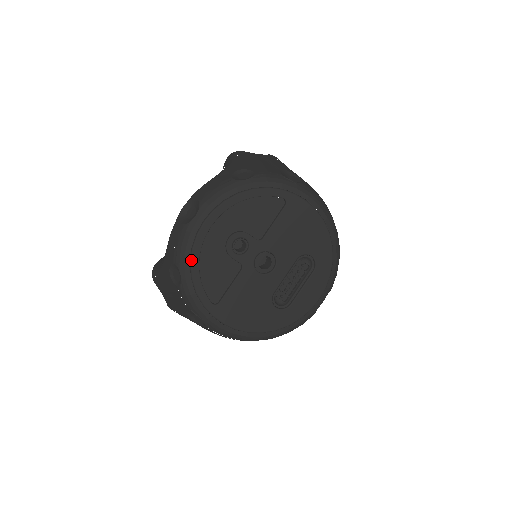
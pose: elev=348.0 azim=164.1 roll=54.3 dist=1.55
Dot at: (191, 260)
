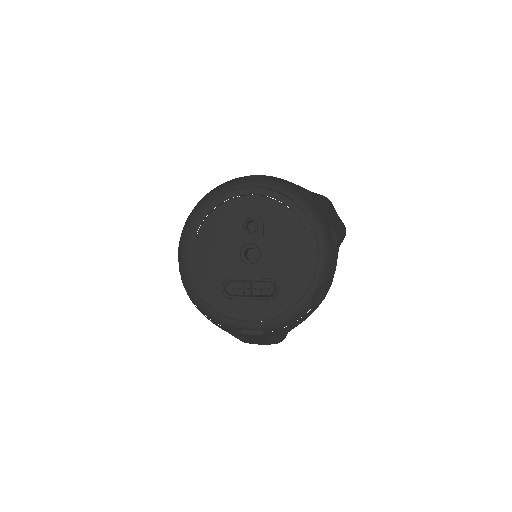
Dot at: (218, 197)
